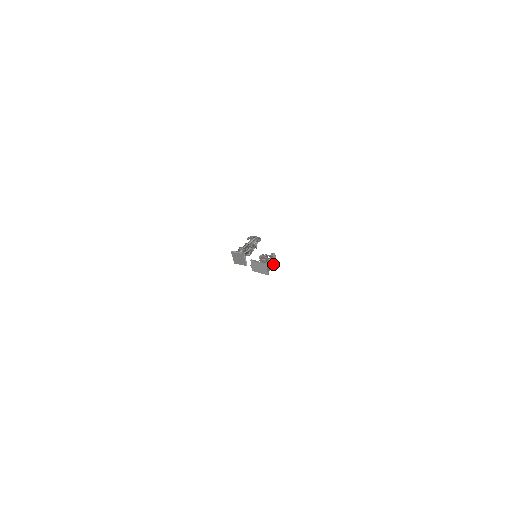
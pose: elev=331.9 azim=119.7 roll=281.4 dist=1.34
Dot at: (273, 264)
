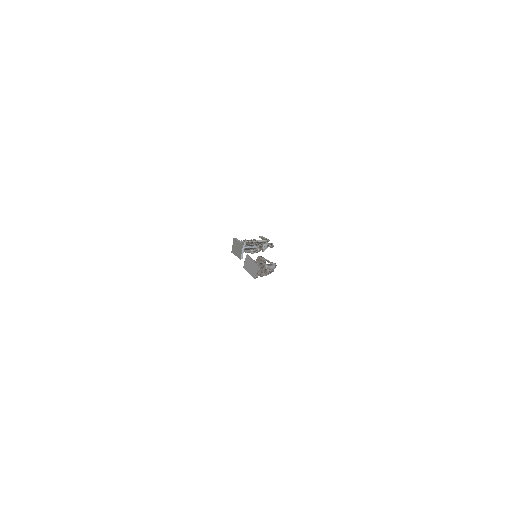
Dot at: (267, 271)
